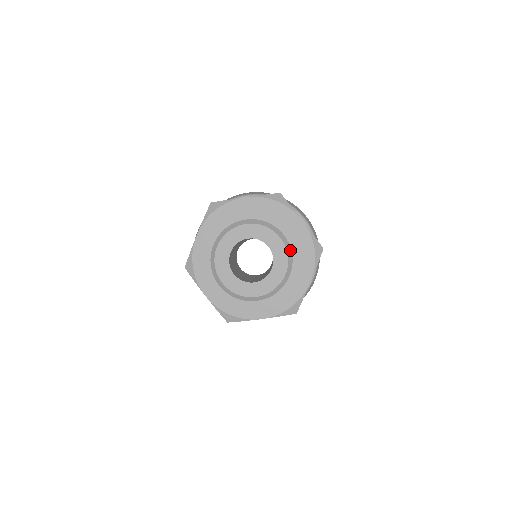
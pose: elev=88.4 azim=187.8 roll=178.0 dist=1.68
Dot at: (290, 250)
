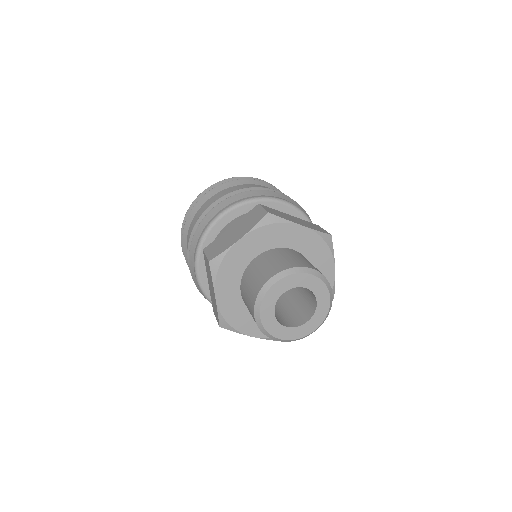
Dot at: (323, 277)
